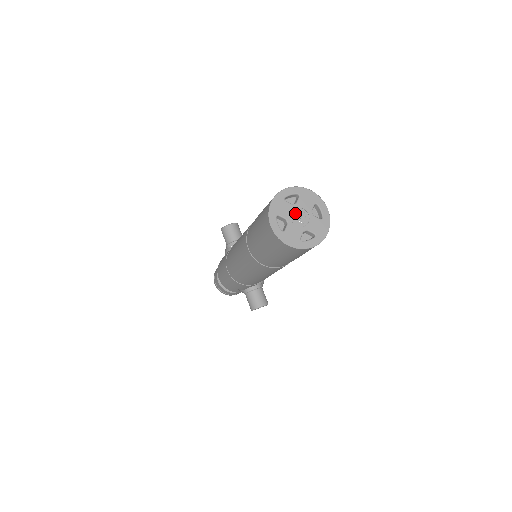
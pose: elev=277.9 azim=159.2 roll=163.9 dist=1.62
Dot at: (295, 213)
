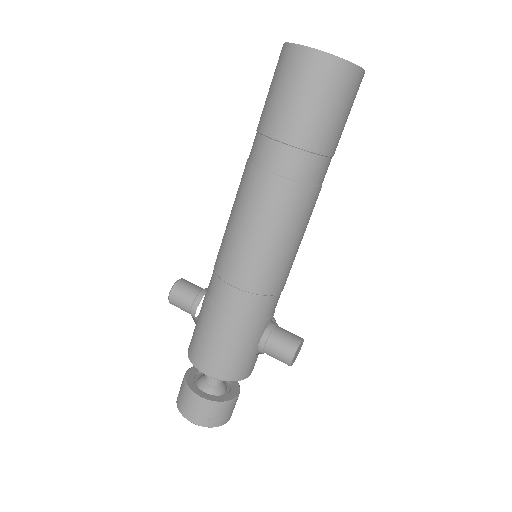
Dot at: occluded
